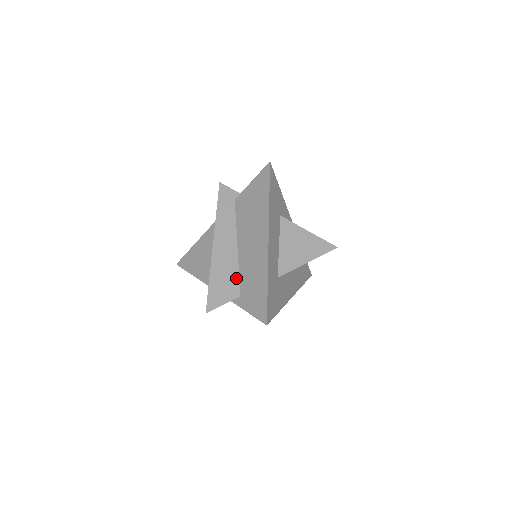
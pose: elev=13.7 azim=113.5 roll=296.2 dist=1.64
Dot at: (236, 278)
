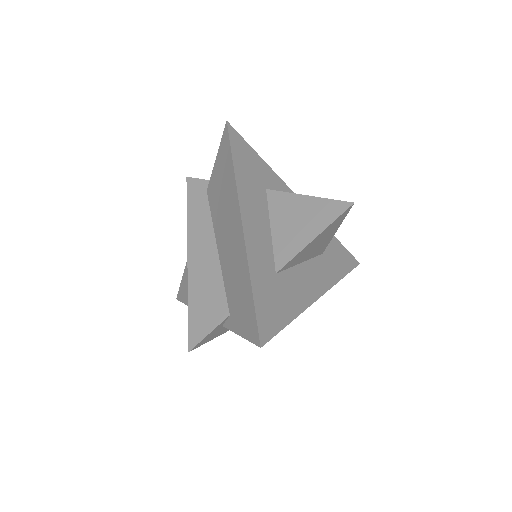
Dot at: (221, 291)
